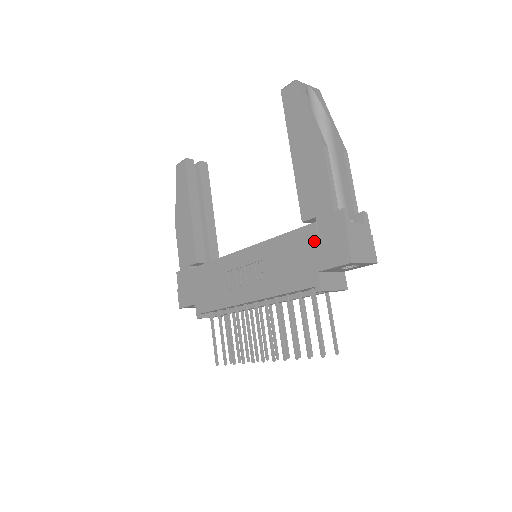
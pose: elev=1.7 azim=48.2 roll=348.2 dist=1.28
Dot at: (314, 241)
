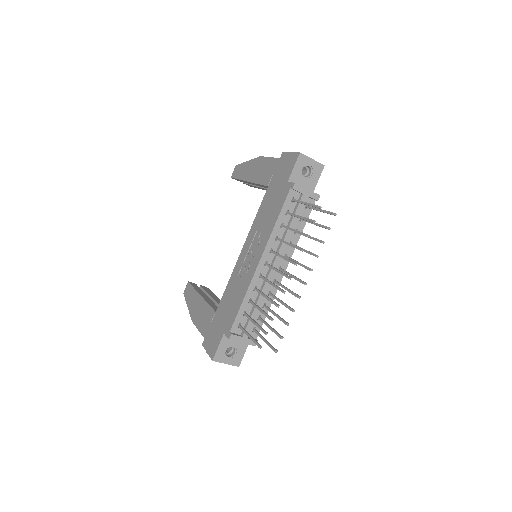
Dot at: (277, 179)
